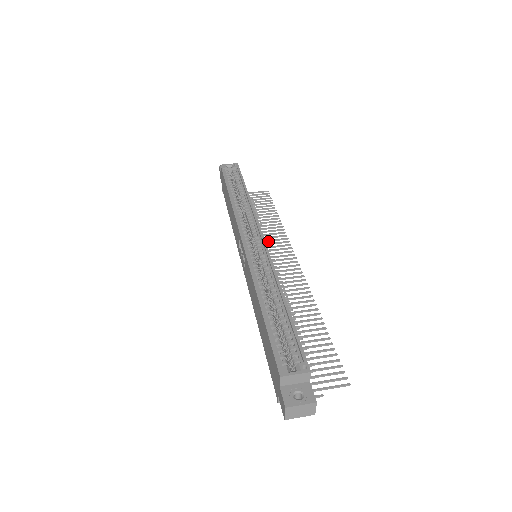
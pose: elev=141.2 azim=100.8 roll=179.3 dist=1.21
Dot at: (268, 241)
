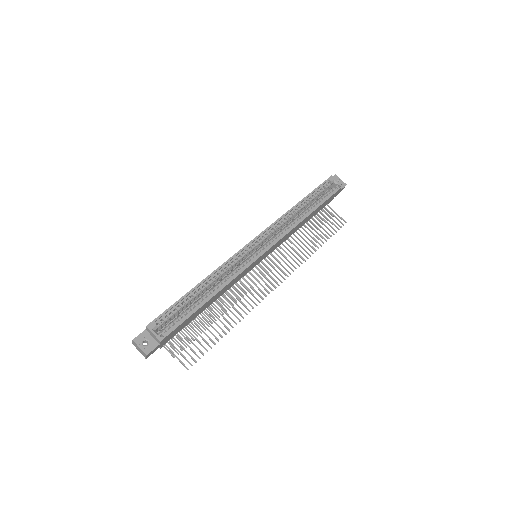
Dot at: (287, 254)
